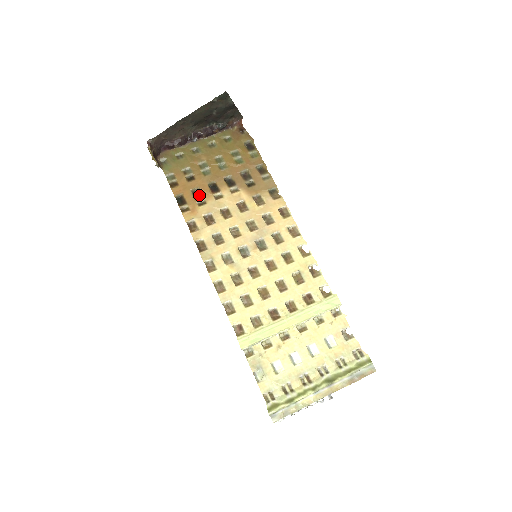
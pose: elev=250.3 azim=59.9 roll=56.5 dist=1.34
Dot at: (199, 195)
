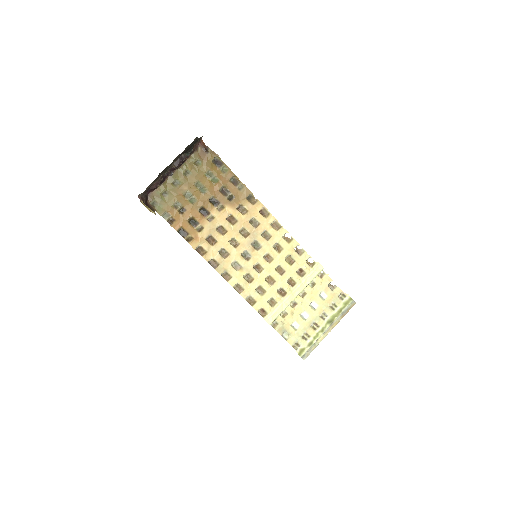
Dot at: (195, 223)
